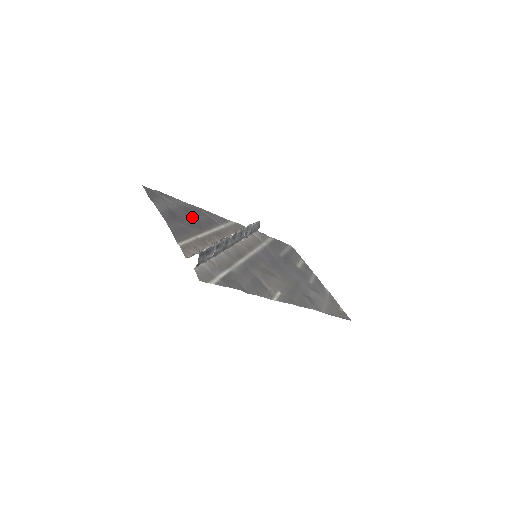
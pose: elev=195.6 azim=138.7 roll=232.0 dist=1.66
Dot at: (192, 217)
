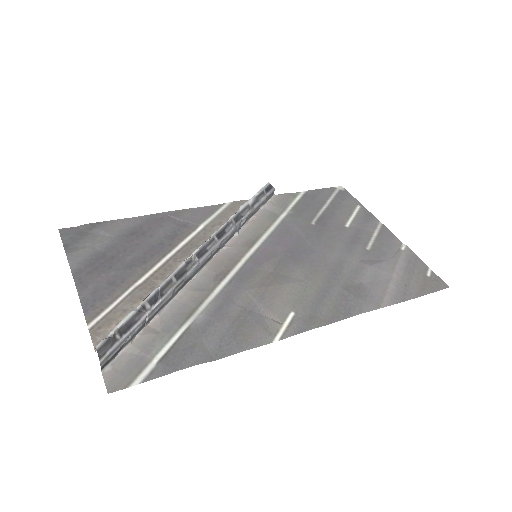
Dot at: (141, 243)
